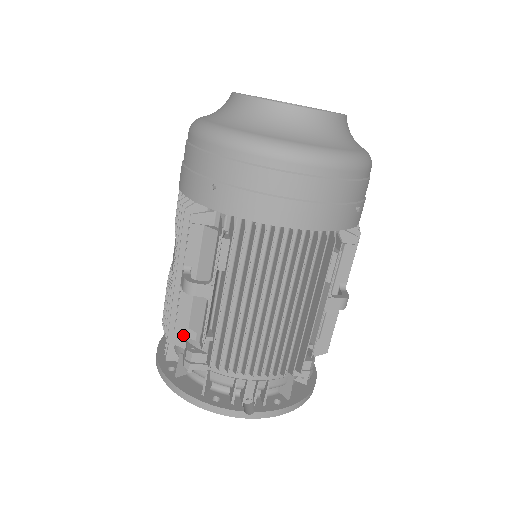
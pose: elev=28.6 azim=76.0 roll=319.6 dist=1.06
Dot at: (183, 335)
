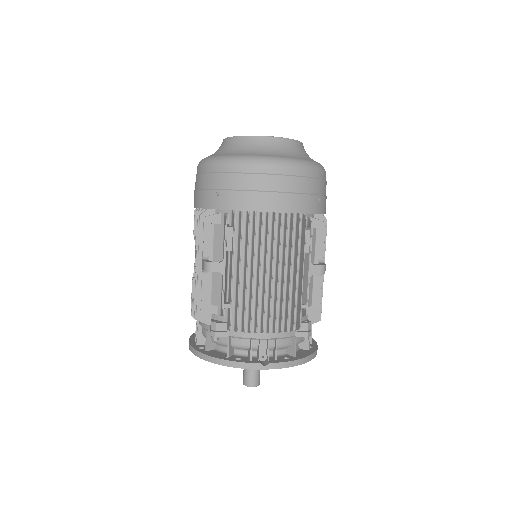
Dot at: (208, 311)
